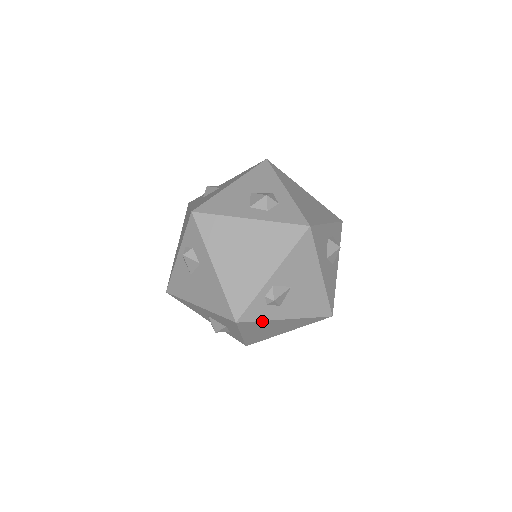
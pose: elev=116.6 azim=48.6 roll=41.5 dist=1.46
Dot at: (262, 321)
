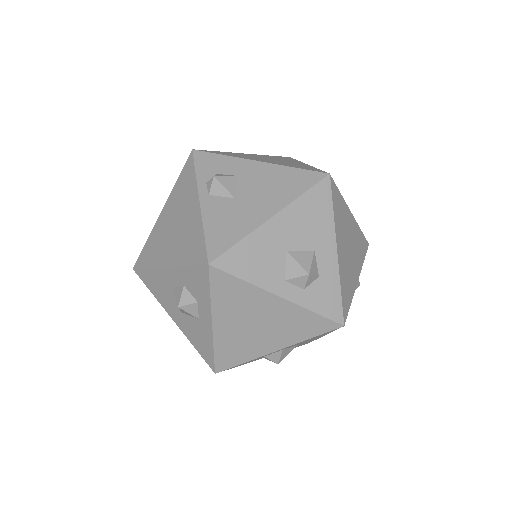
Dot at: (341, 197)
